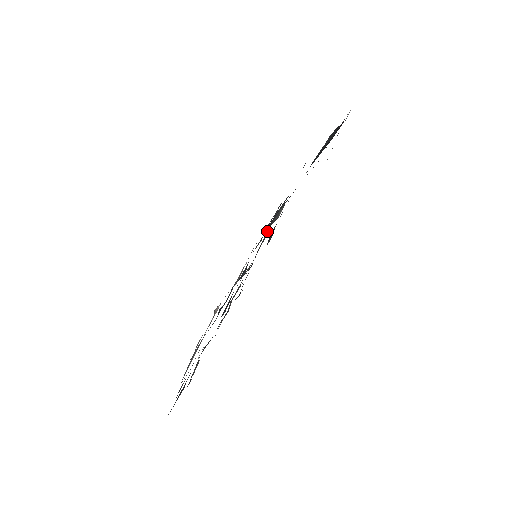
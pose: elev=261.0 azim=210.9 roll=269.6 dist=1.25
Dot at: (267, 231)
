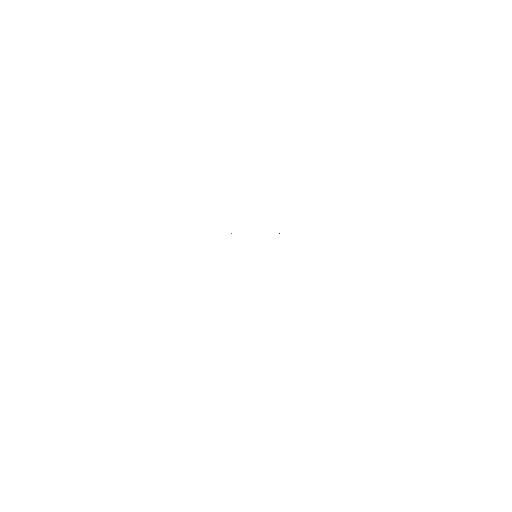
Dot at: occluded
